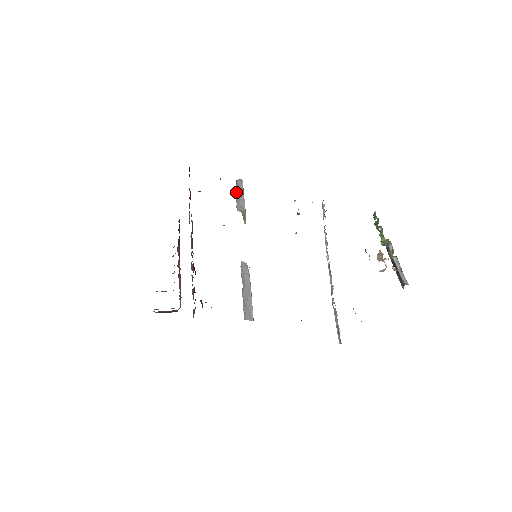
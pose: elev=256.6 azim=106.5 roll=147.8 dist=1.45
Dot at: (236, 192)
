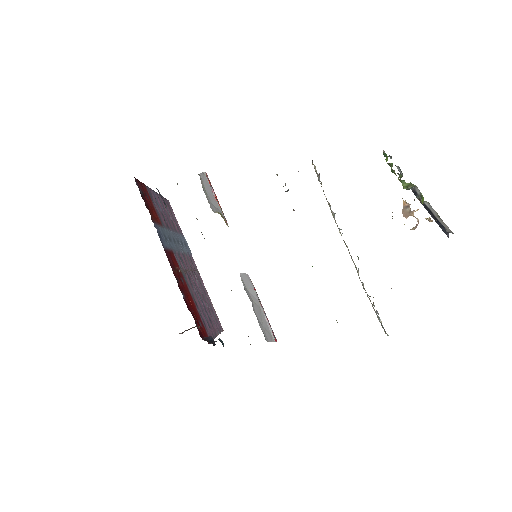
Dot at: (203, 190)
